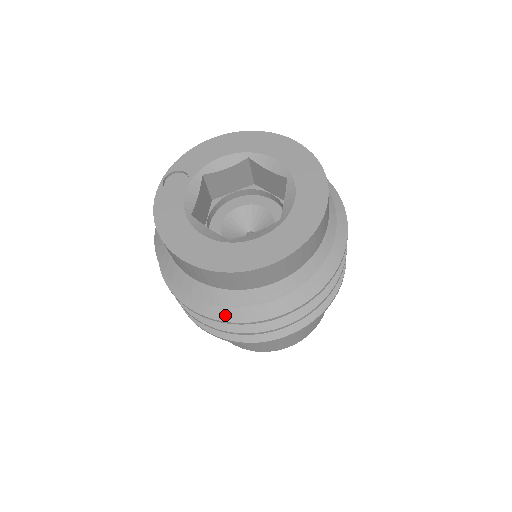
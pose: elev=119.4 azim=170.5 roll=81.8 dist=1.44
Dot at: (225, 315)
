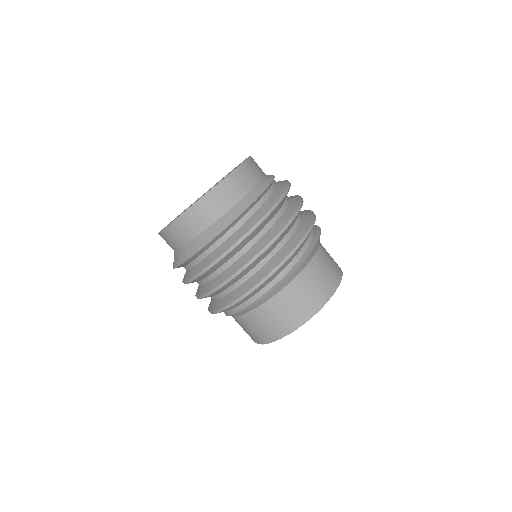
Dot at: (246, 228)
